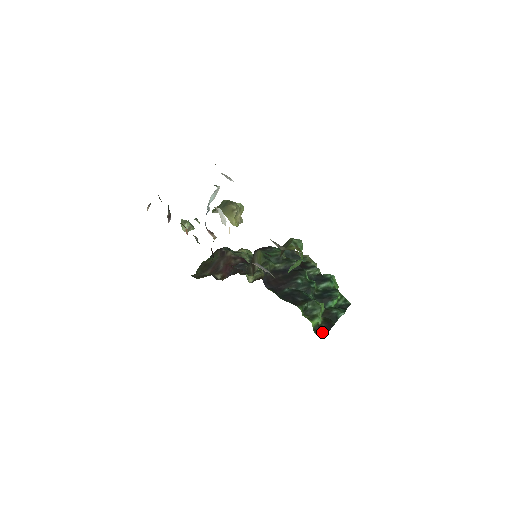
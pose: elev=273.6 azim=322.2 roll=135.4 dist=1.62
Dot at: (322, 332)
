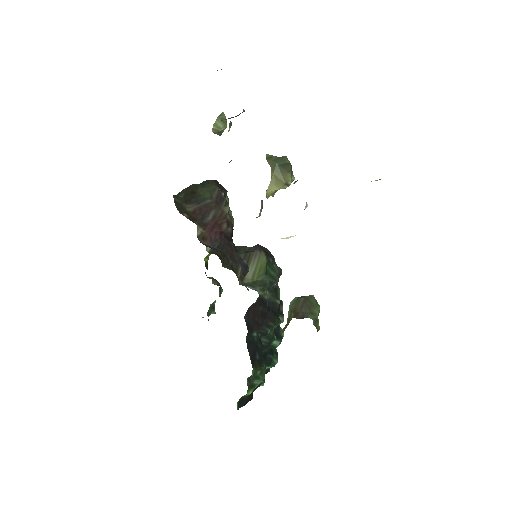
Dot at: (242, 403)
